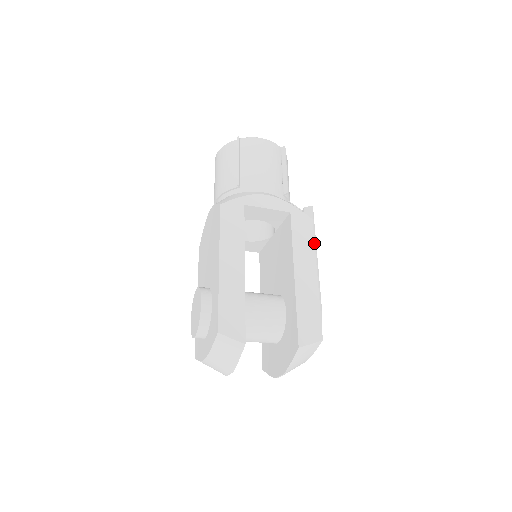
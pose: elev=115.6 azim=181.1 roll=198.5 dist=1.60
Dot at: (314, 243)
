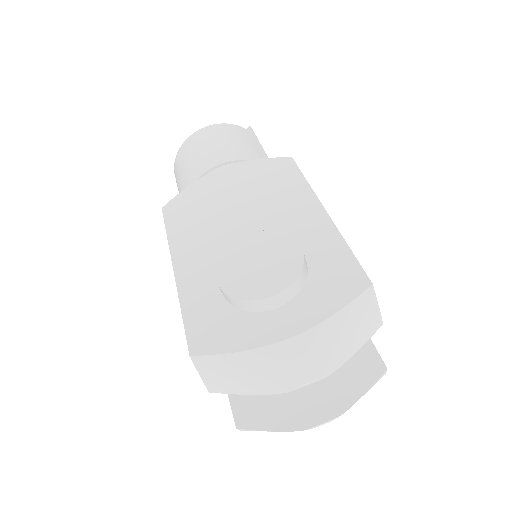
Dot at: occluded
